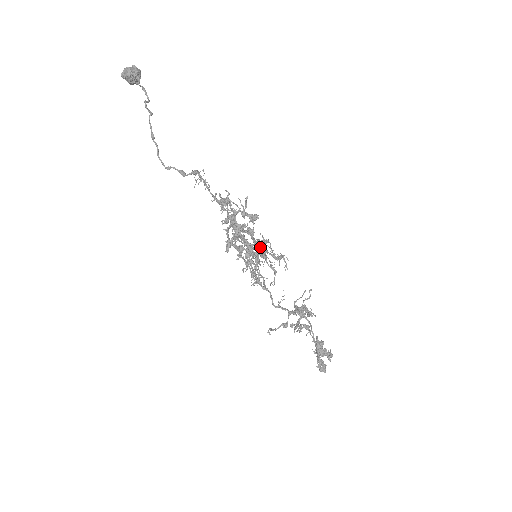
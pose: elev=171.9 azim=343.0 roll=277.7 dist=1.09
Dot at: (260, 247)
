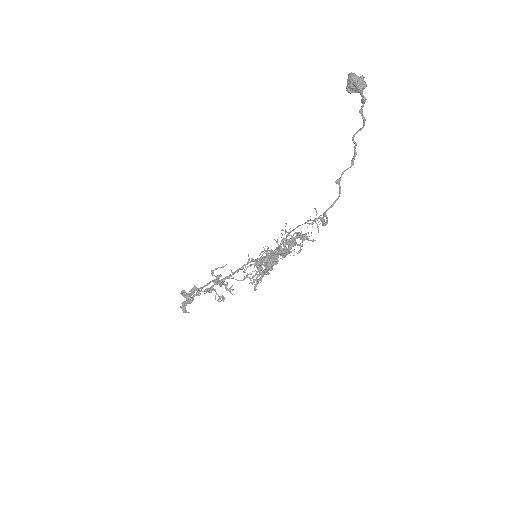
Dot at: occluded
